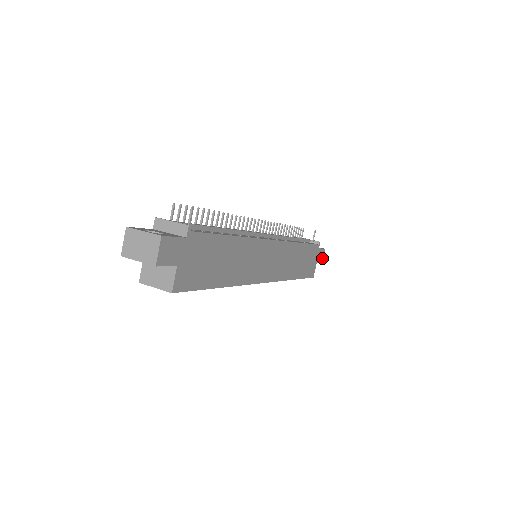
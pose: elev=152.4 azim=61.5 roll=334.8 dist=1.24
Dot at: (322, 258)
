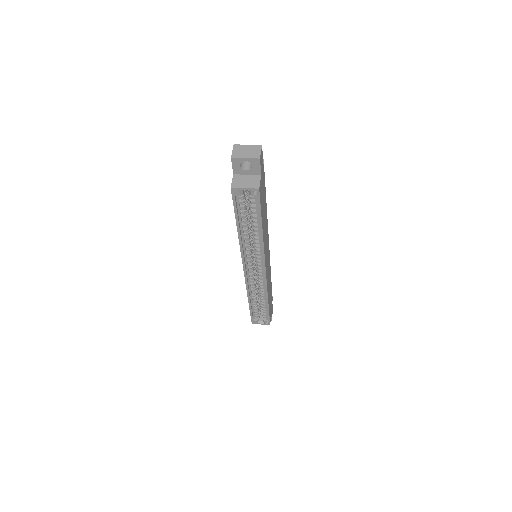
Dot at: occluded
